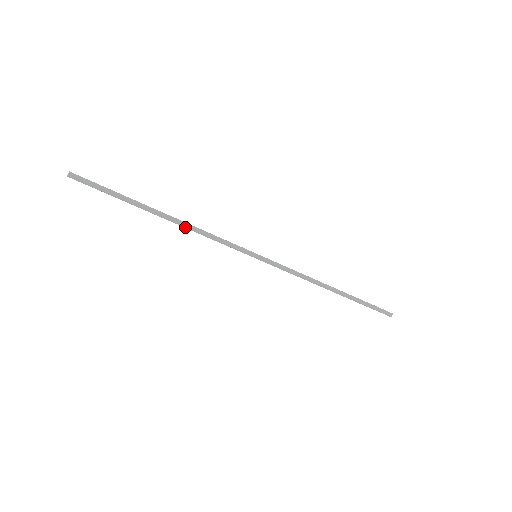
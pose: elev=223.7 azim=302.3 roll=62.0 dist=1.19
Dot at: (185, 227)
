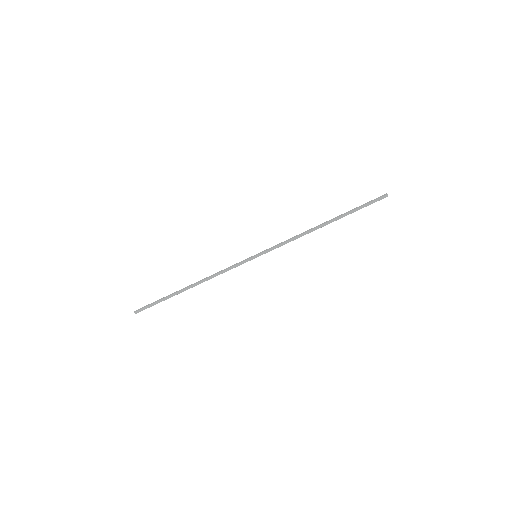
Dot at: (204, 281)
